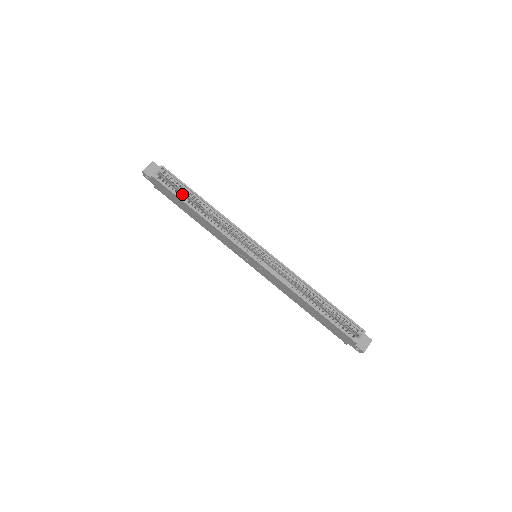
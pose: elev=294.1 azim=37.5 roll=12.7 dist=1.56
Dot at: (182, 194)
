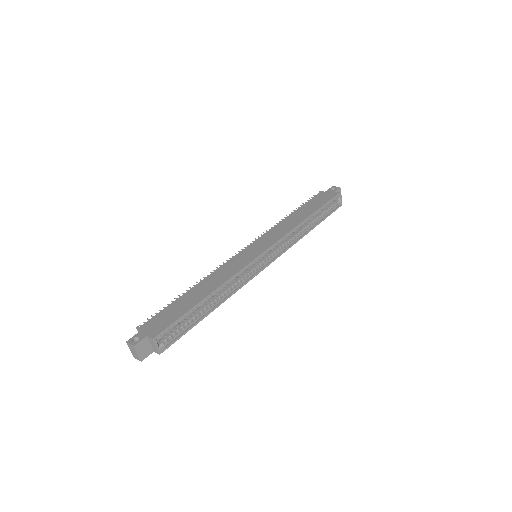
Dot at: occluded
